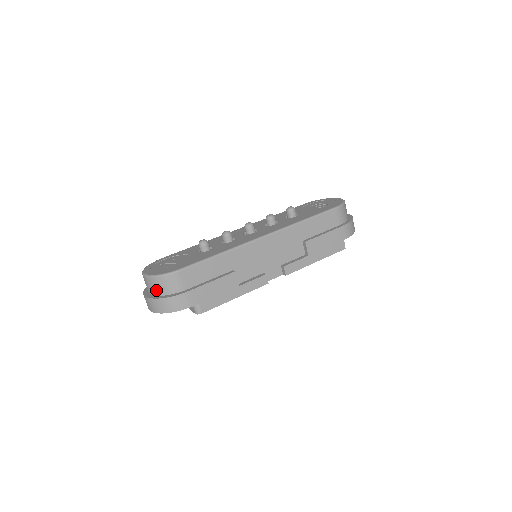
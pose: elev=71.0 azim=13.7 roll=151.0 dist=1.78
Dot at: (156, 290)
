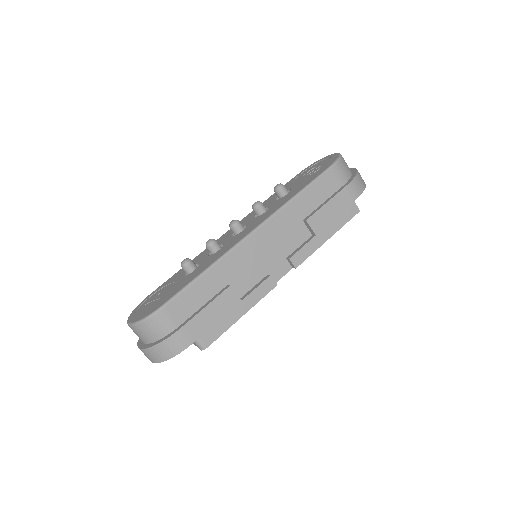
Dot at: (146, 338)
